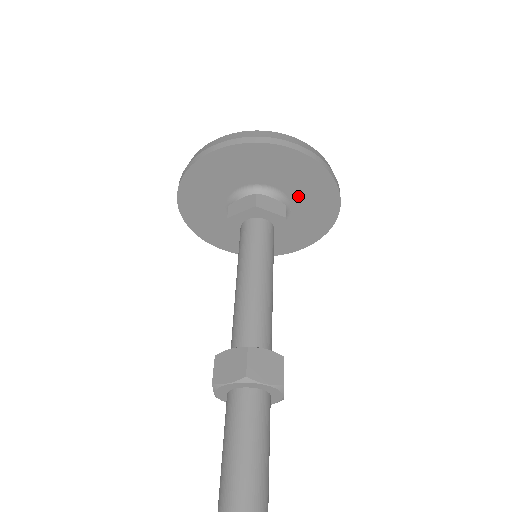
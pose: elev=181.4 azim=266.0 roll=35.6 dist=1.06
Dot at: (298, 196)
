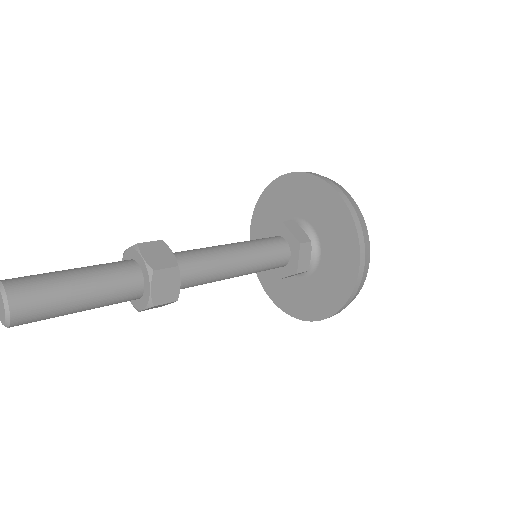
Dot at: (328, 243)
